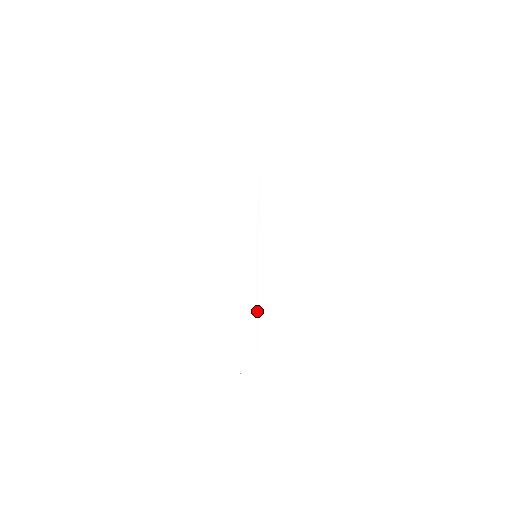
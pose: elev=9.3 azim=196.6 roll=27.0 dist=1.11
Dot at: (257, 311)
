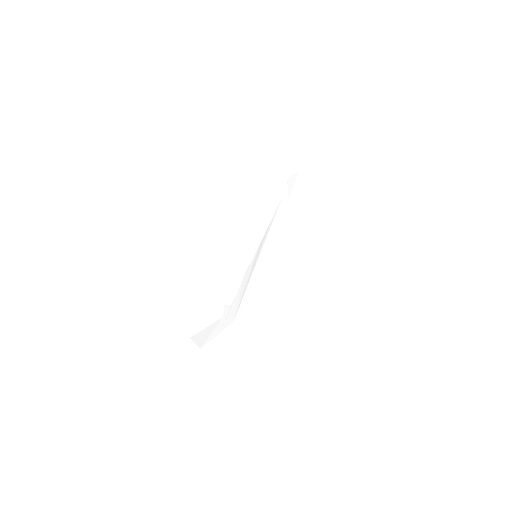
Dot at: (248, 283)
